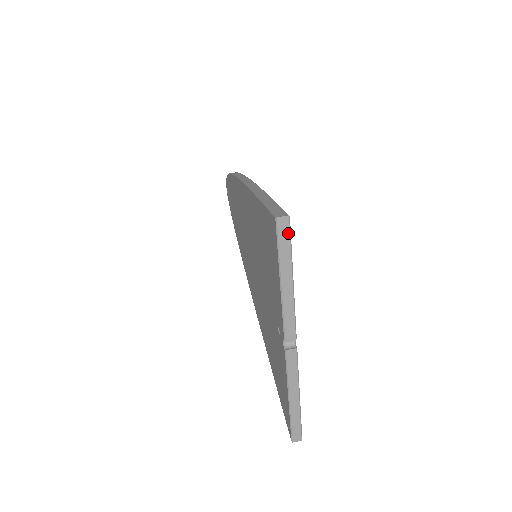
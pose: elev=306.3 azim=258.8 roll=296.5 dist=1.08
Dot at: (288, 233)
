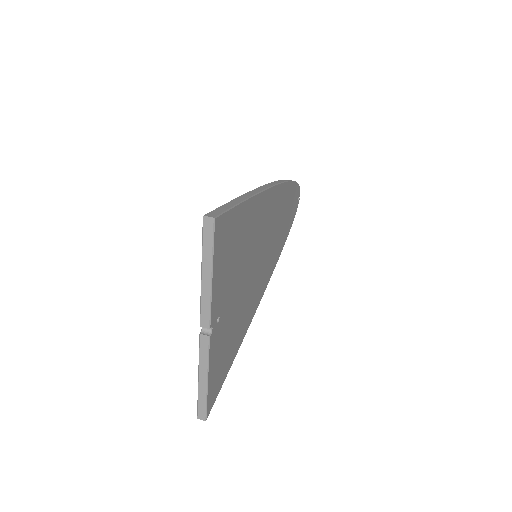
Dot at: (212, 232)
